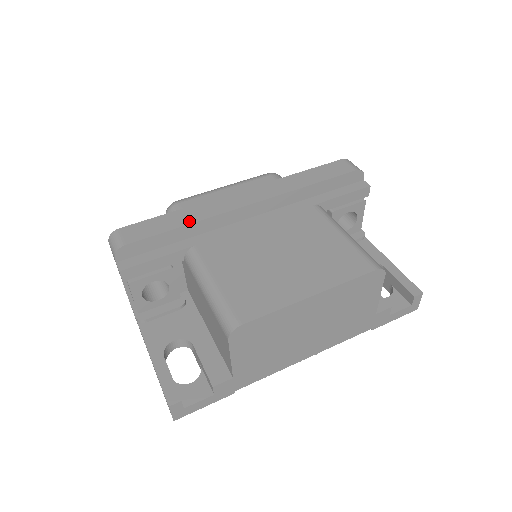
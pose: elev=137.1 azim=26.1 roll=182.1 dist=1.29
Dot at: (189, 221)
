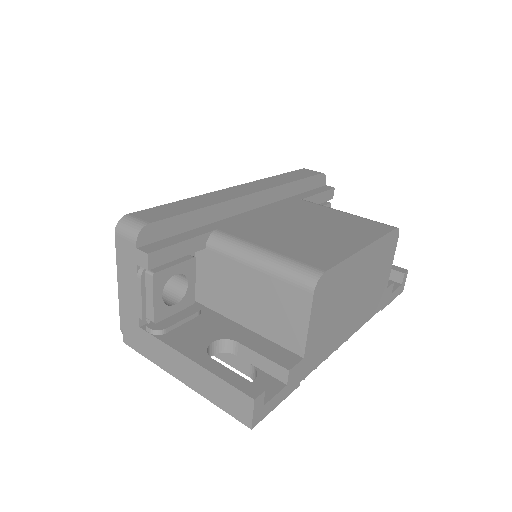
Dot at: (205, 204)
